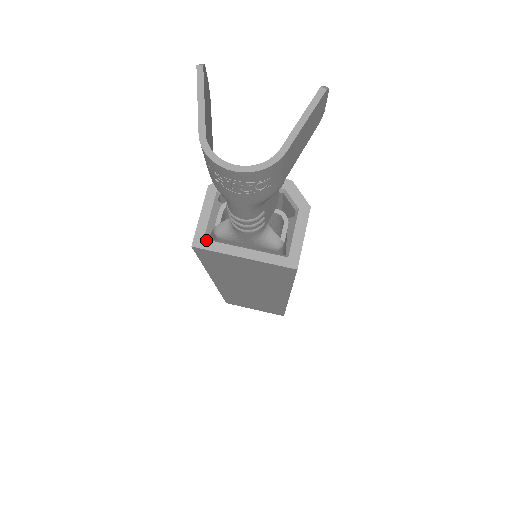
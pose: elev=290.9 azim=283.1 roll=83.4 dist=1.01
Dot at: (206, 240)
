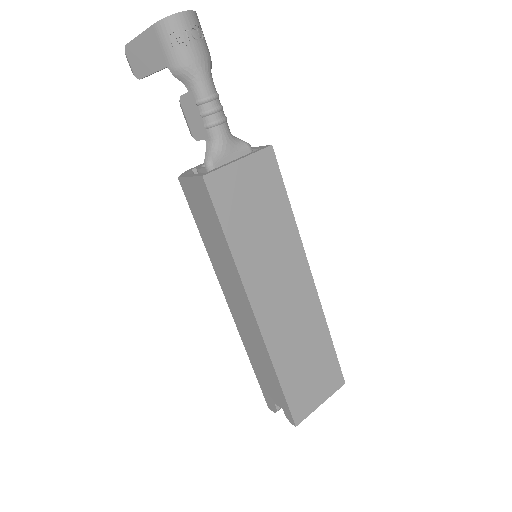
Dot at: (207, 172)
